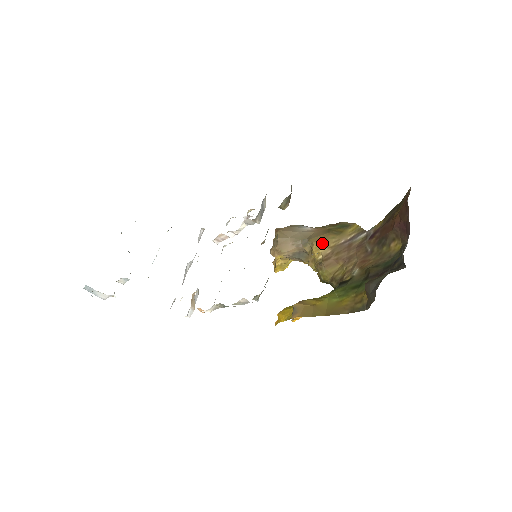
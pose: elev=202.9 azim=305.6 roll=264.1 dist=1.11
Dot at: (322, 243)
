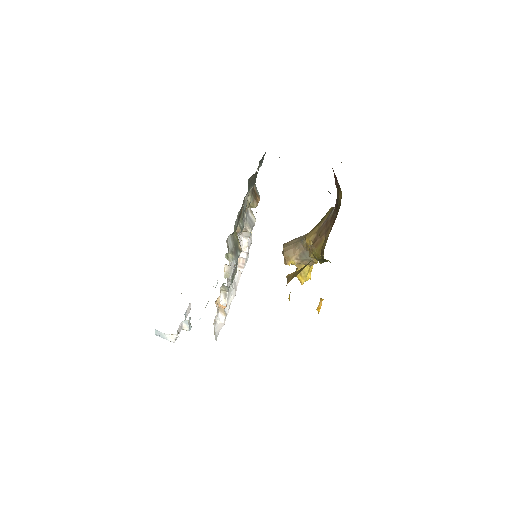
Dot at: (311, 233)
